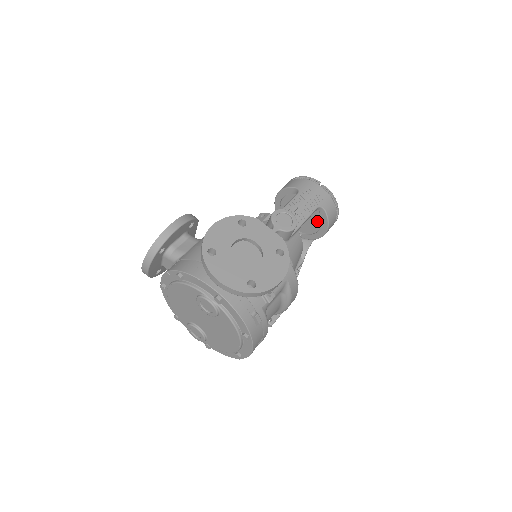
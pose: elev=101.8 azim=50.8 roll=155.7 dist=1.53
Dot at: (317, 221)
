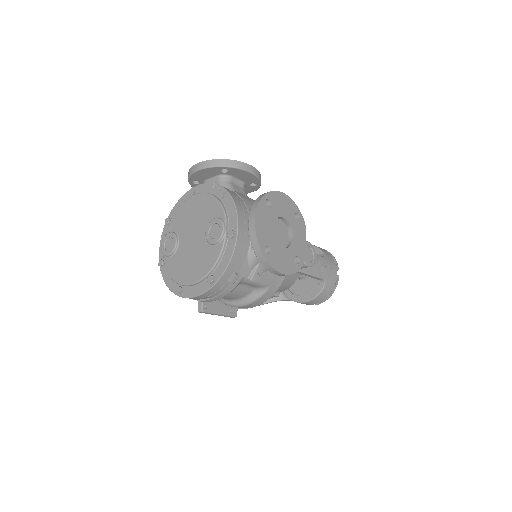
Dot at: (309, 289)
